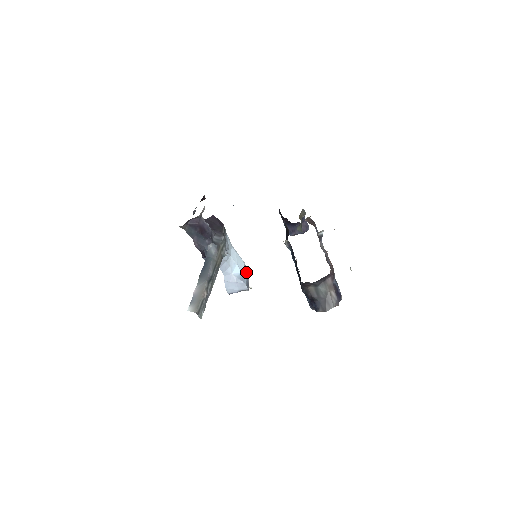
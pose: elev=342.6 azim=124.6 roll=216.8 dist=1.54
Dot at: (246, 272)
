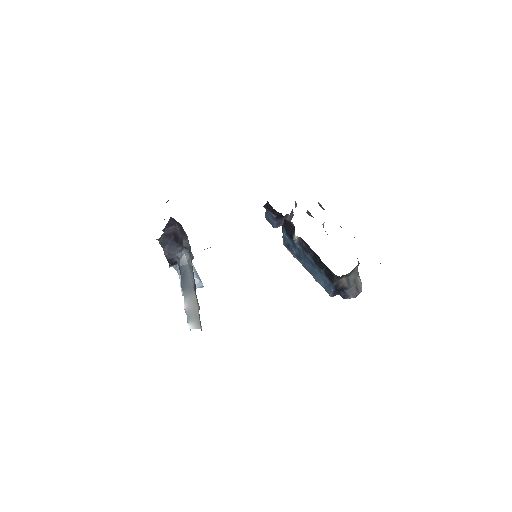
Dot at: occluded
